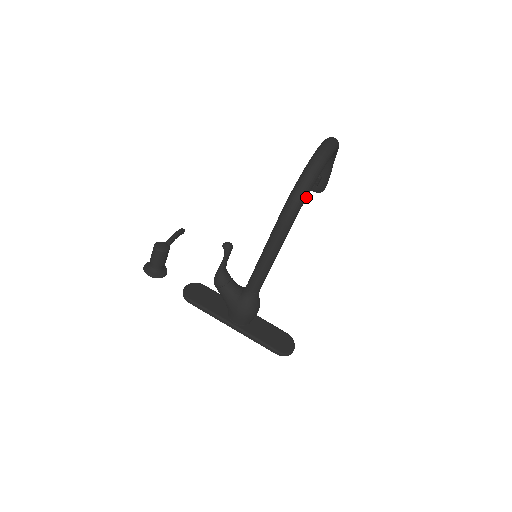
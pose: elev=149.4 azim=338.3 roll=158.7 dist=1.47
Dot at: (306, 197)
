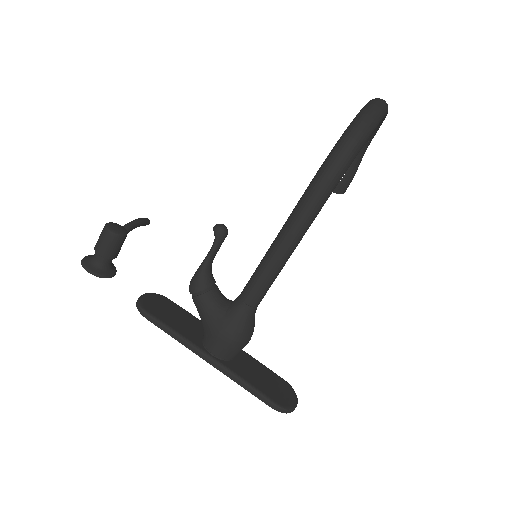
Dot at: (355, 156)
